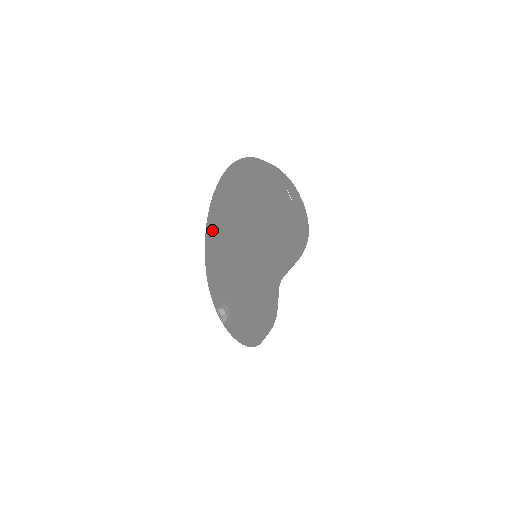
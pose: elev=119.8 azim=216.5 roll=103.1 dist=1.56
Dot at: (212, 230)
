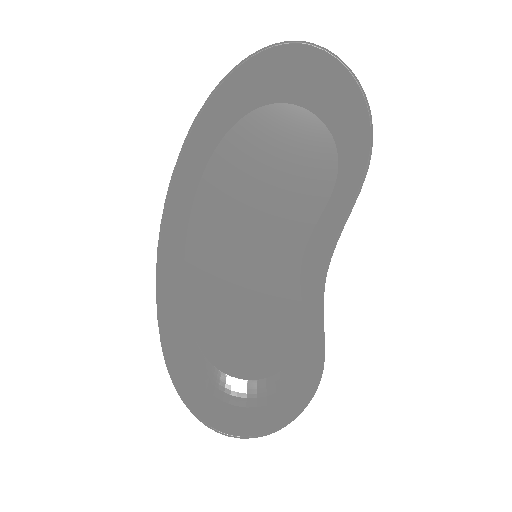
Dot at: (162, 264)
